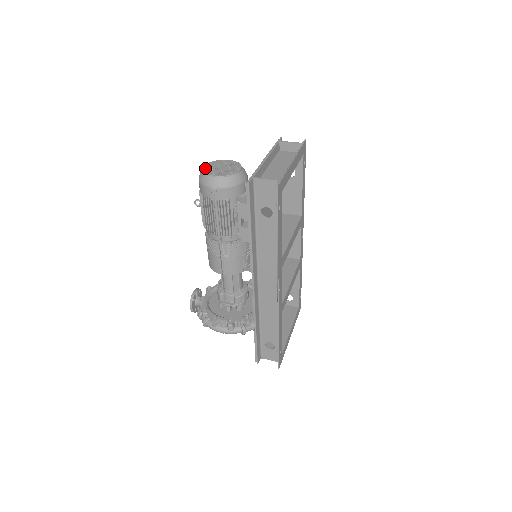
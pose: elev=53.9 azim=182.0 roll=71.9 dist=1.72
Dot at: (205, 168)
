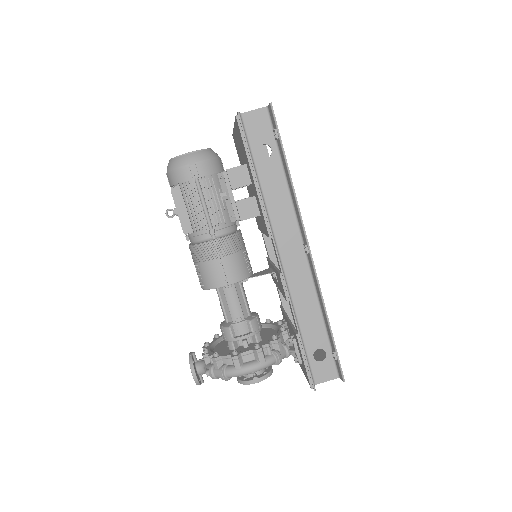
Dot at: occluded
